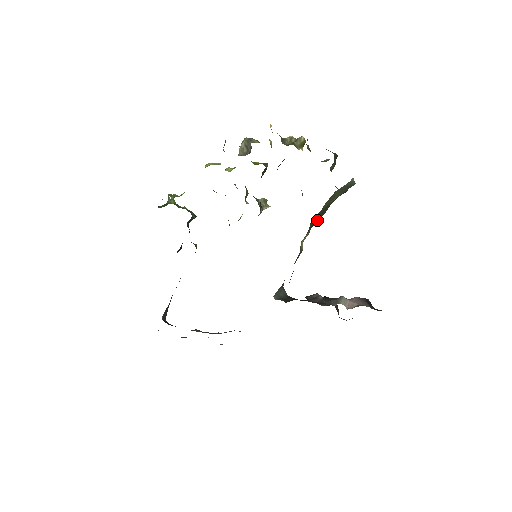
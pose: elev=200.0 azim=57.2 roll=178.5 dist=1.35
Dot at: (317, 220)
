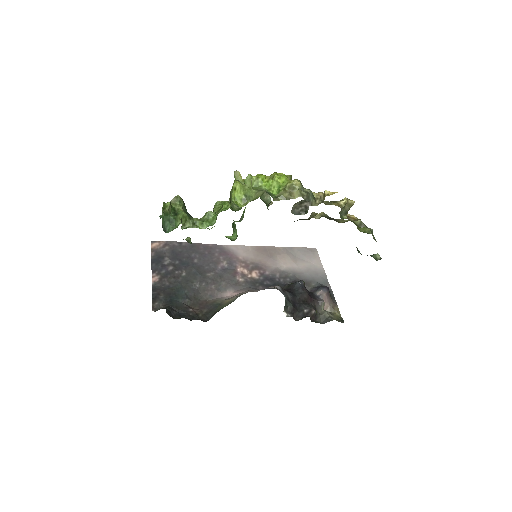
Dot at: occluded
